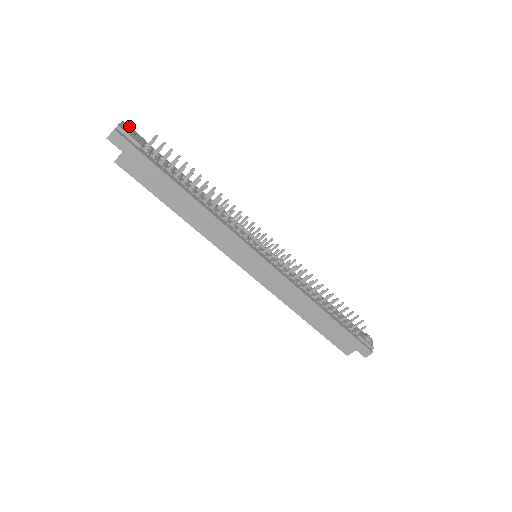
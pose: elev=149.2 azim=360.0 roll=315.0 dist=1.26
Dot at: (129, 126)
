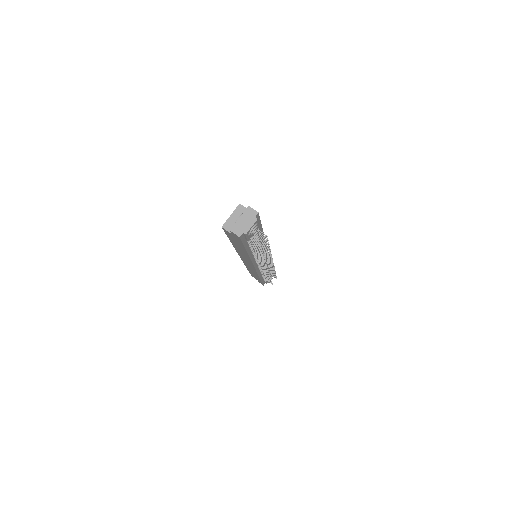
Dot at: (256, 227)
